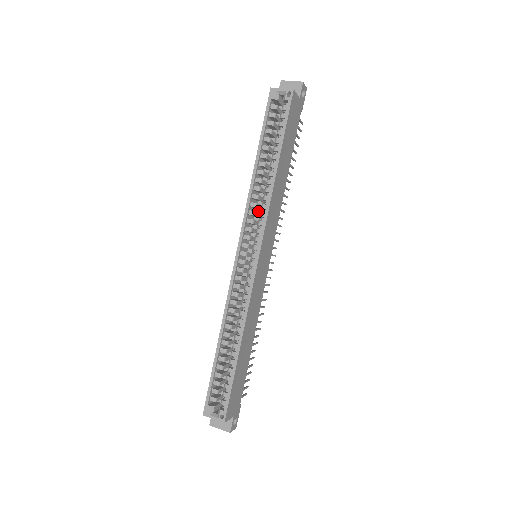
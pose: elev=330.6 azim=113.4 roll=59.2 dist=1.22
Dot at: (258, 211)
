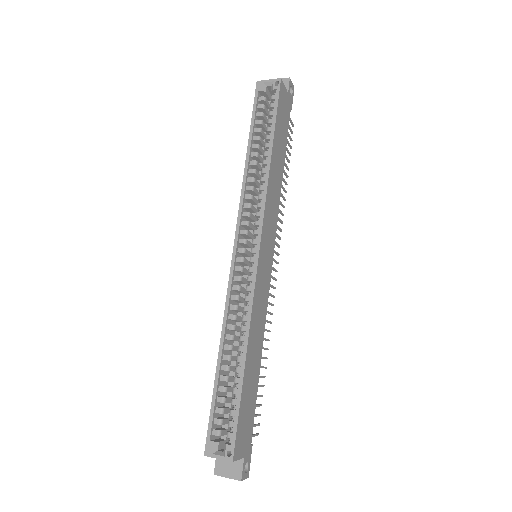
Dot at: (254, 207)
